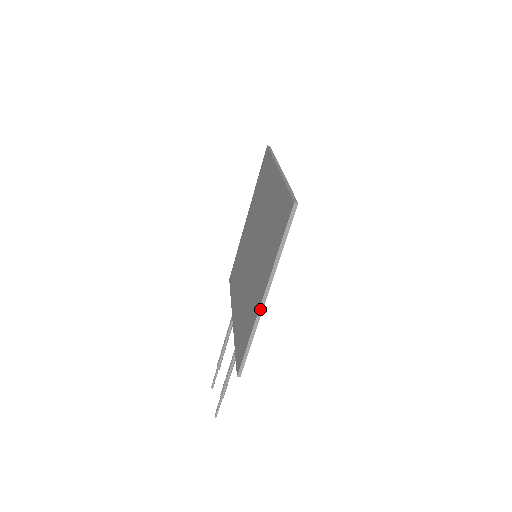
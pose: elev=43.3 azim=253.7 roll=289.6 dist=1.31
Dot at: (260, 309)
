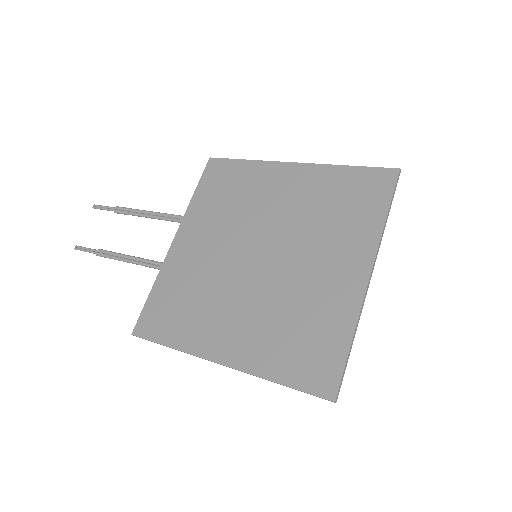
Dot at: (208, 360)
